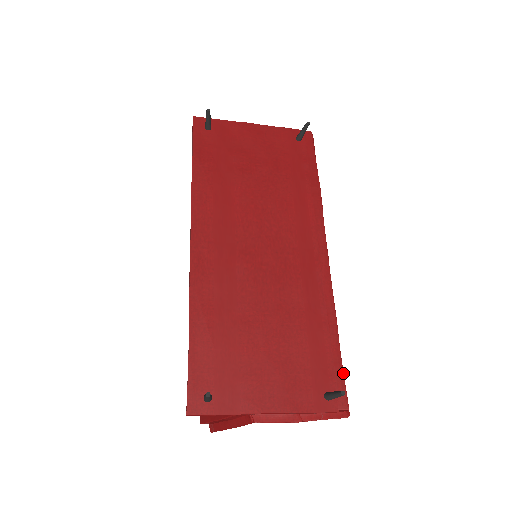
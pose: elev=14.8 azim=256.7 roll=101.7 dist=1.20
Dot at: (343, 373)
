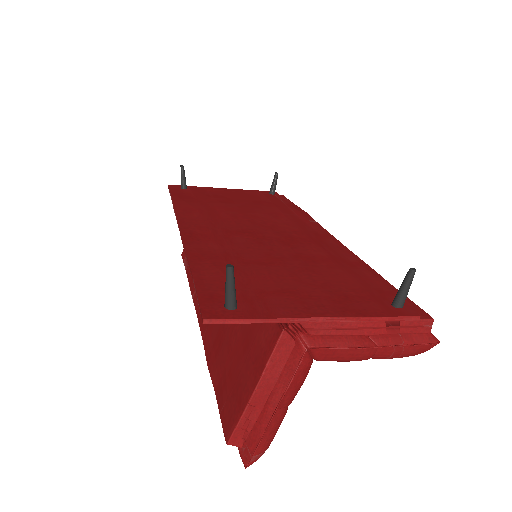
Dot at: occluded
